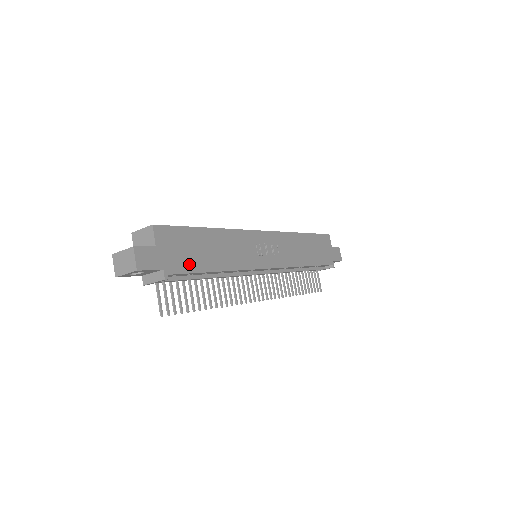
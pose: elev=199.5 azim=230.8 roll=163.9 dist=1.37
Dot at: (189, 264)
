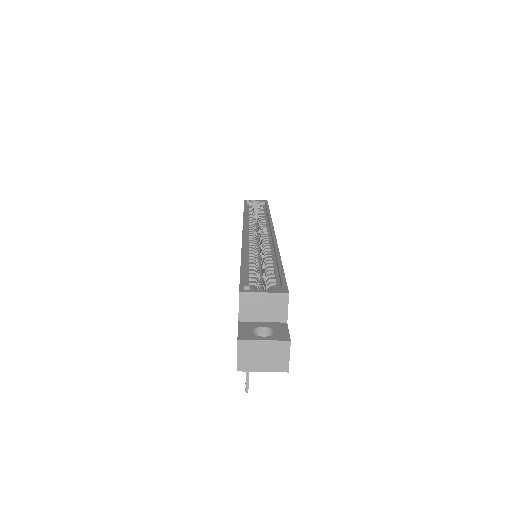
Dot at: occluded
